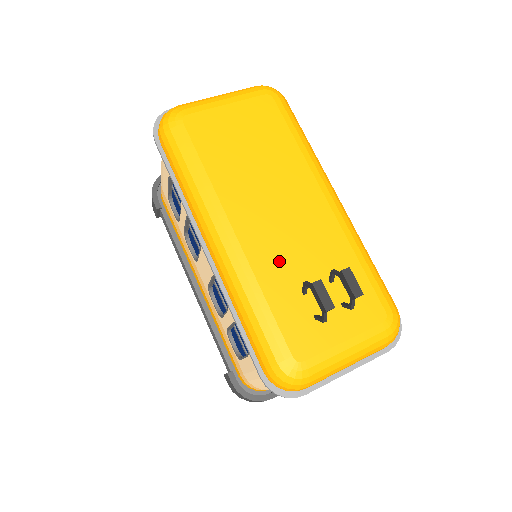
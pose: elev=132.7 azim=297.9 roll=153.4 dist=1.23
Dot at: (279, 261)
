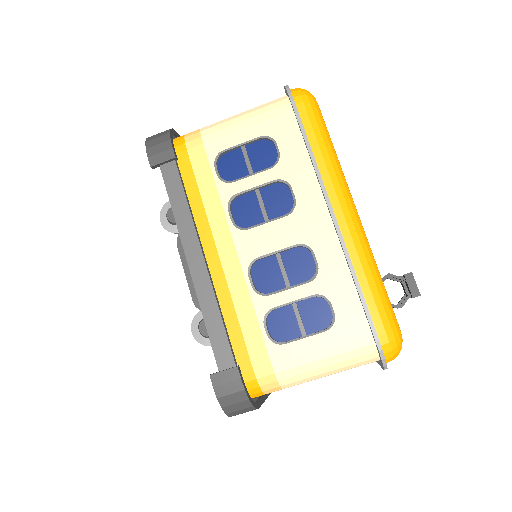
Dot at: occluded
